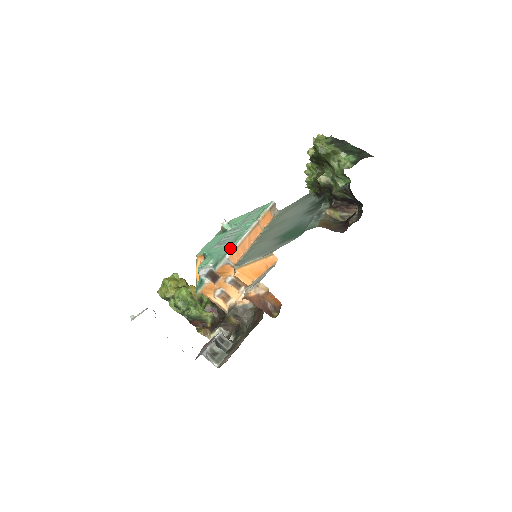
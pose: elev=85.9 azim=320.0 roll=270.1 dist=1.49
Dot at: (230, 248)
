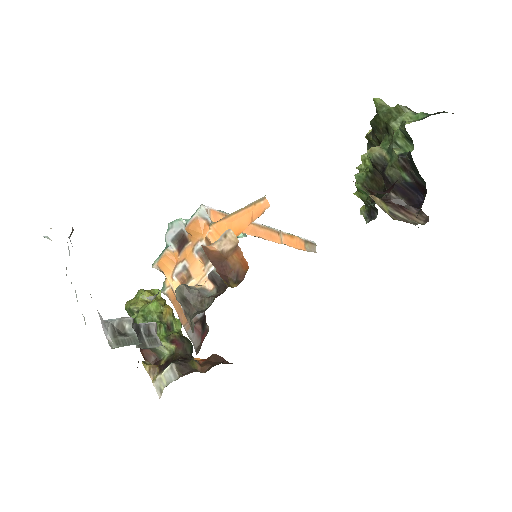
Dot at: occluded
